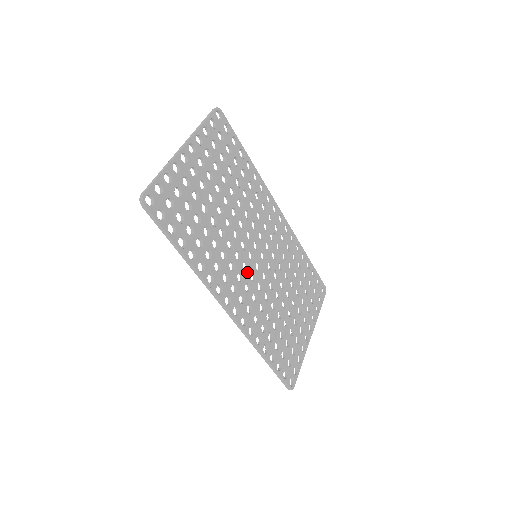
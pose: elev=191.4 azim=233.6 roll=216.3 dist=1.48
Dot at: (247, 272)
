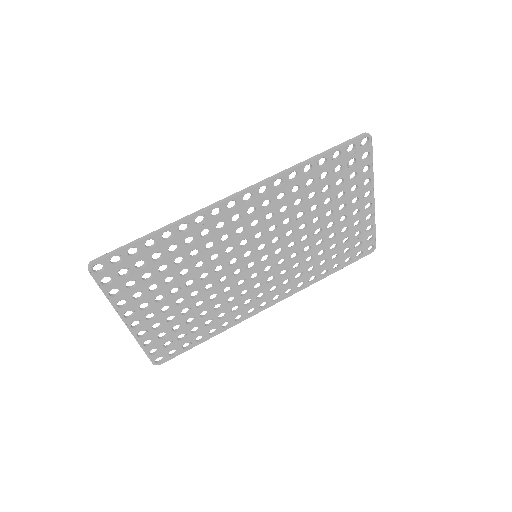
Dot at: (260, 276)
